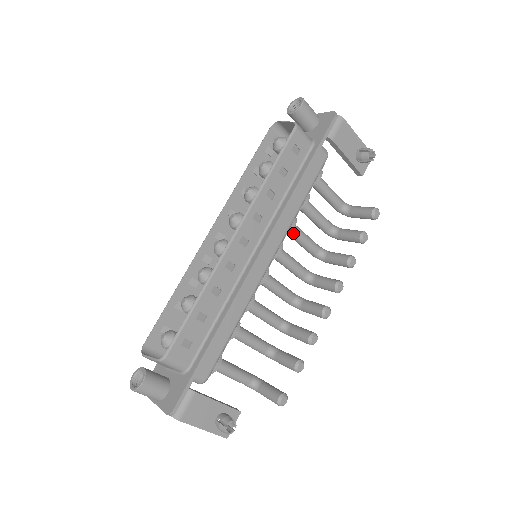
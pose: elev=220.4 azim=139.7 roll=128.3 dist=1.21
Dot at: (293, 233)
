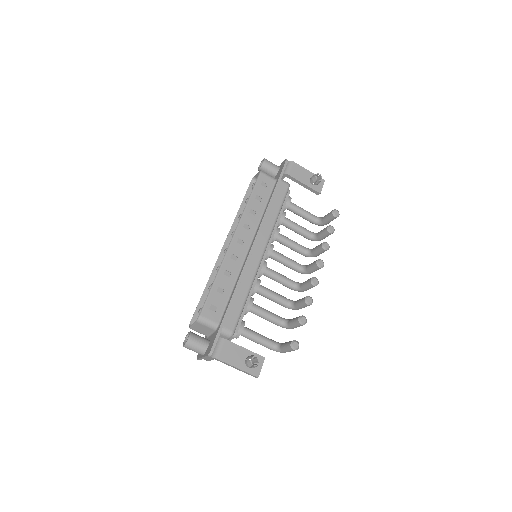
Dot at: (281, 239)
